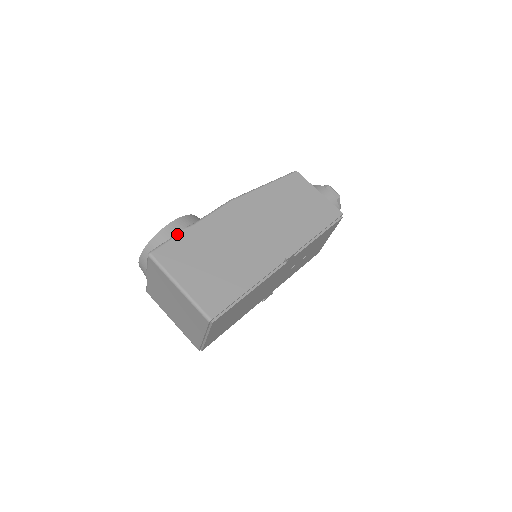
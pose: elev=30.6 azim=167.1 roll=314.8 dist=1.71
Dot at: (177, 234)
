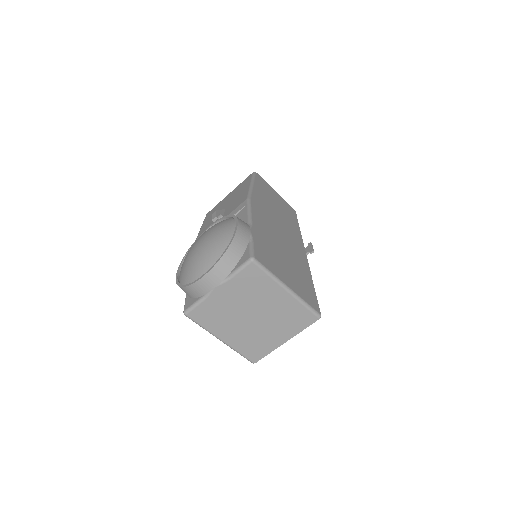
Dot at: (252, 235)
